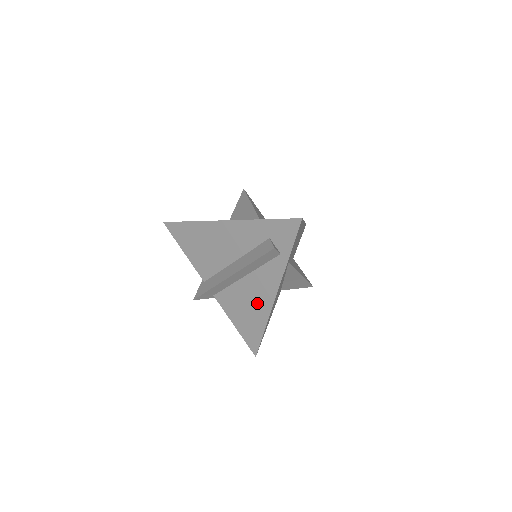
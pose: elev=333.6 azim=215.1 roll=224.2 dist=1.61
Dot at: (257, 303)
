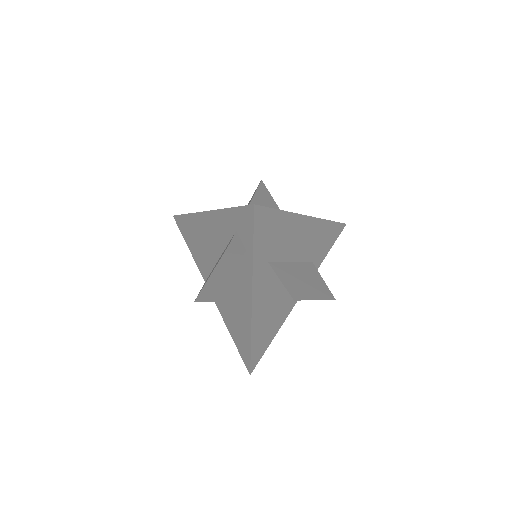
Dot at: (241, 310)
